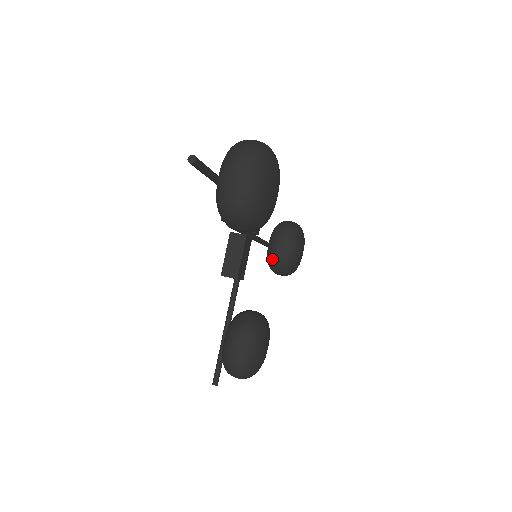
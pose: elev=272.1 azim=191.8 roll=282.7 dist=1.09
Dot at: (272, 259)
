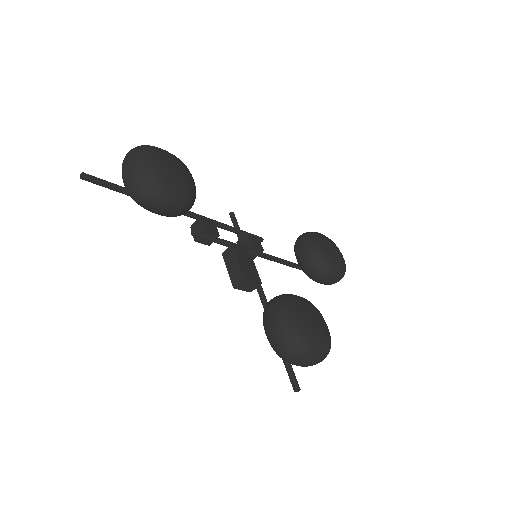
Dot at: (305, 269)
